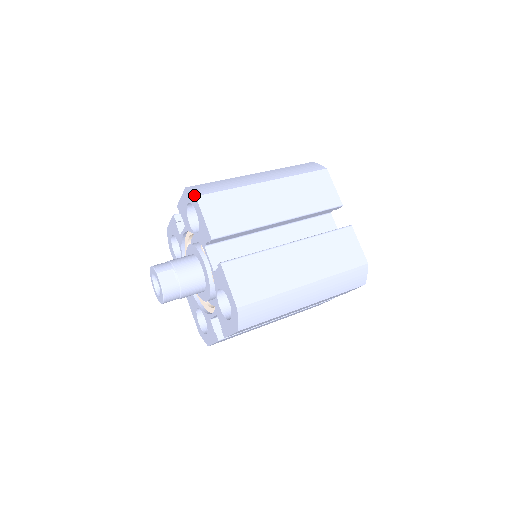
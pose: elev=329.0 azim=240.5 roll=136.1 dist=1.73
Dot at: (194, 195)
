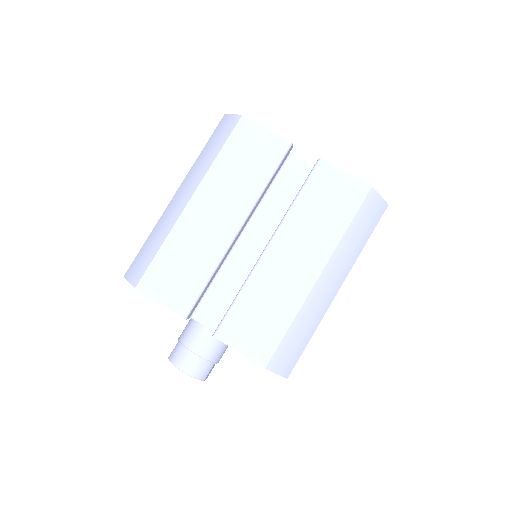
Dot at: occluded
